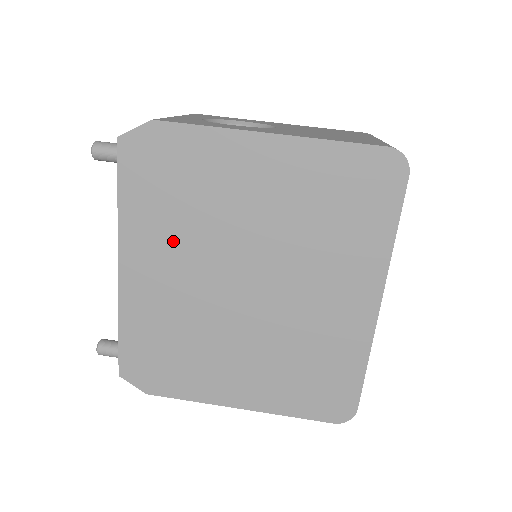
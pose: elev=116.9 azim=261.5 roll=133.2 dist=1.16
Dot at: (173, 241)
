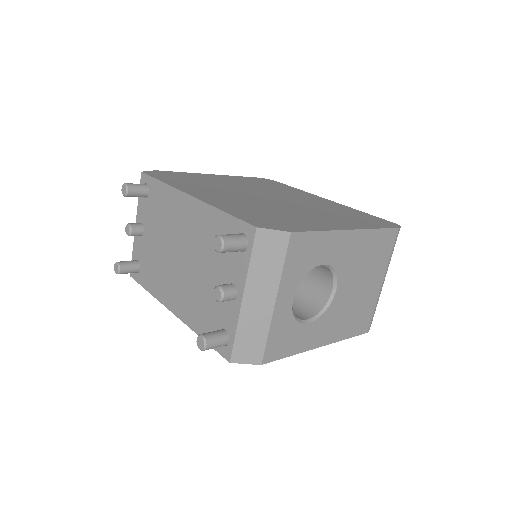
Dot at: (210, 189)
